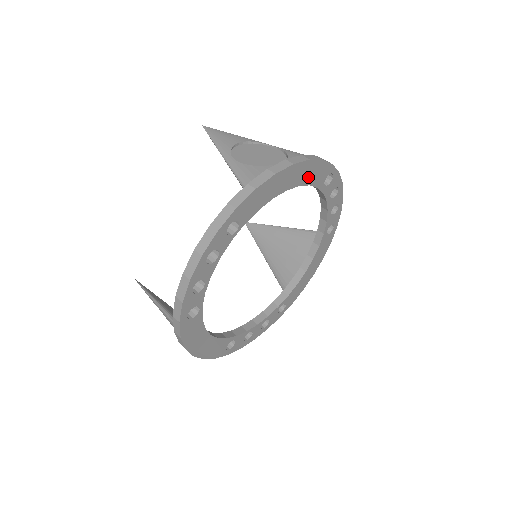
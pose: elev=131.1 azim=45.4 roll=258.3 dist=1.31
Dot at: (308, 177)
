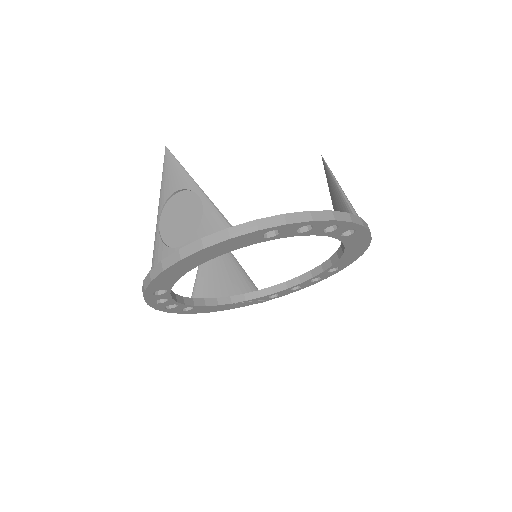
Dot at: (224, 250)
